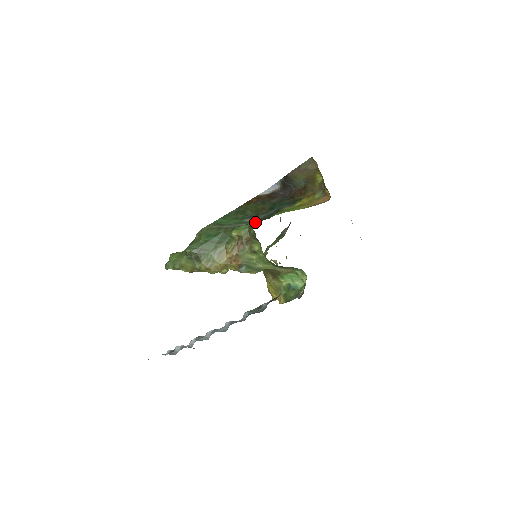
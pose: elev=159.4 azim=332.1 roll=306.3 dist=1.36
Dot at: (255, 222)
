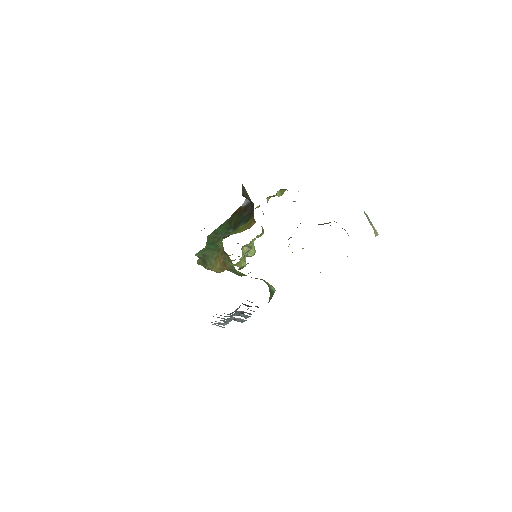
Dot at: (225, 237)
